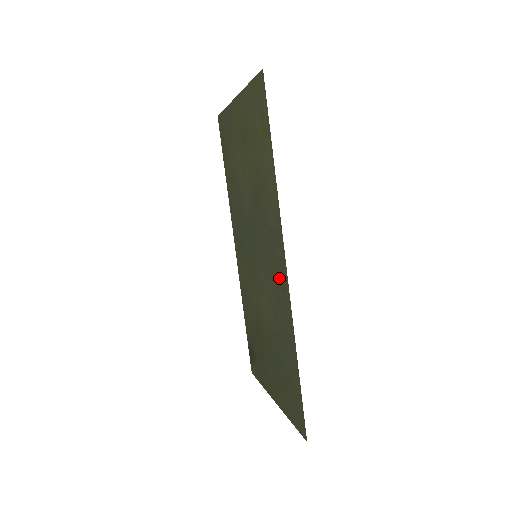
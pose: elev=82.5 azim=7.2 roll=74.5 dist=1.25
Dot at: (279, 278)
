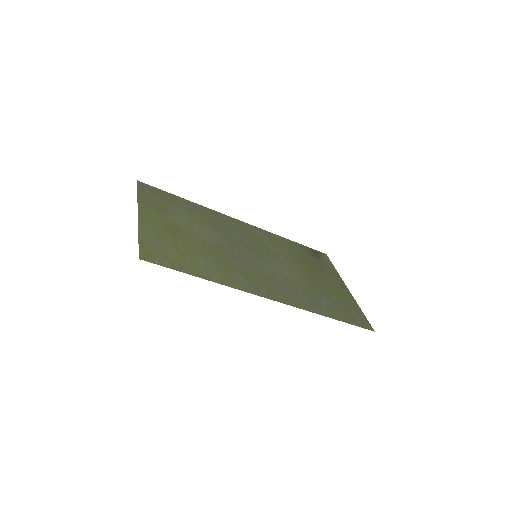
Dot at: (278, 292)
